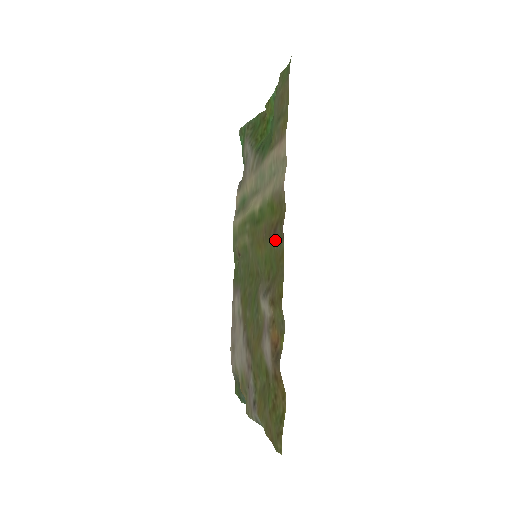
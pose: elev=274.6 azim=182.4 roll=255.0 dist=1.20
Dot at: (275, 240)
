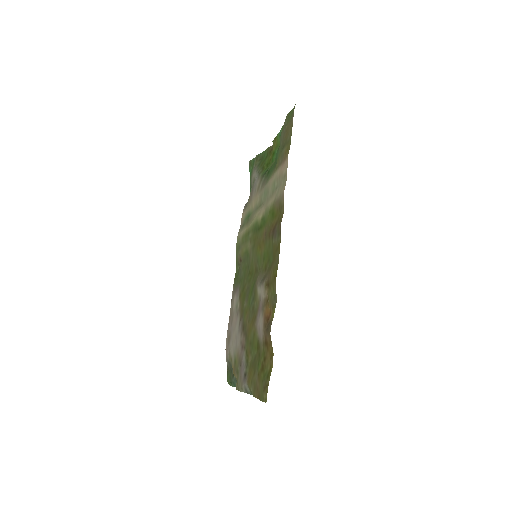
Dot at: (274, 236)
